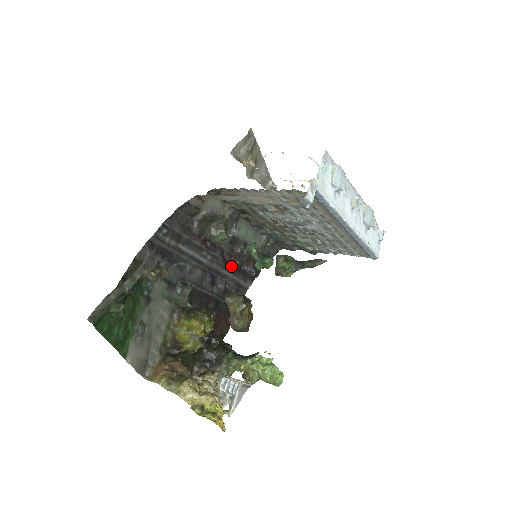
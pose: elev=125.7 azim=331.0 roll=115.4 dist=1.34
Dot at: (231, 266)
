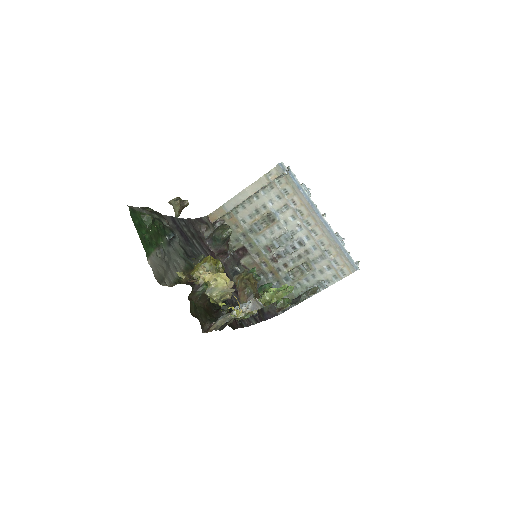
Dot at: (236, 292)
